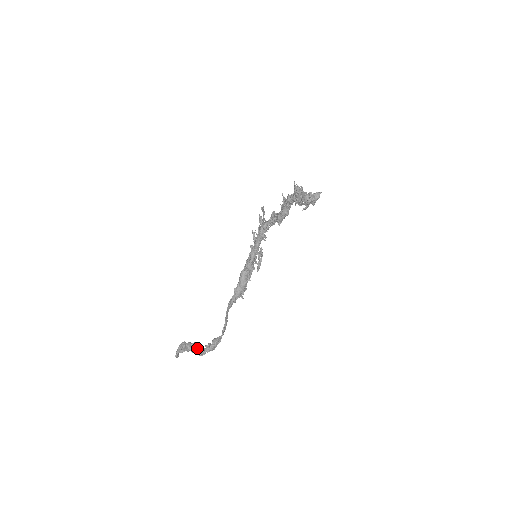
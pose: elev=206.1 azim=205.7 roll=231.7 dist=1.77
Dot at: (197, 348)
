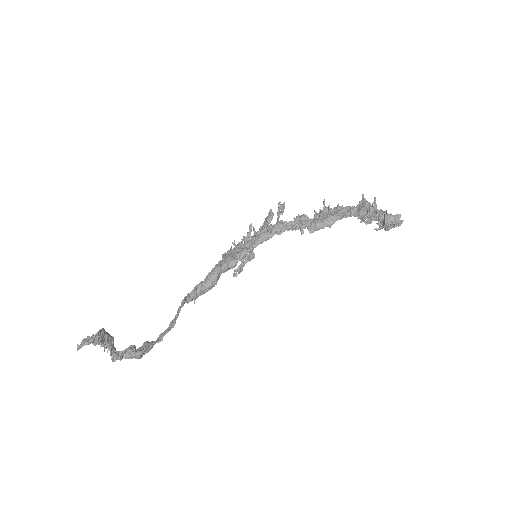
Dot at: (113, 346)
